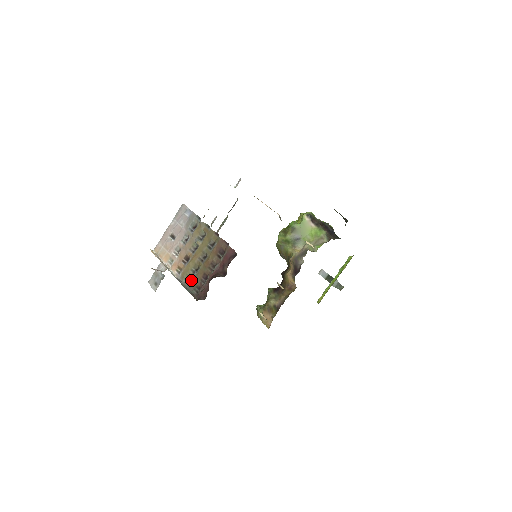
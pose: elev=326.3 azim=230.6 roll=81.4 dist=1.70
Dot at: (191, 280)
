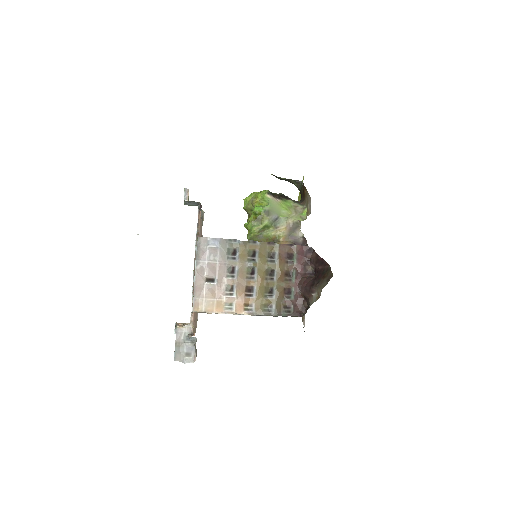
Dot at: (273, 306)
